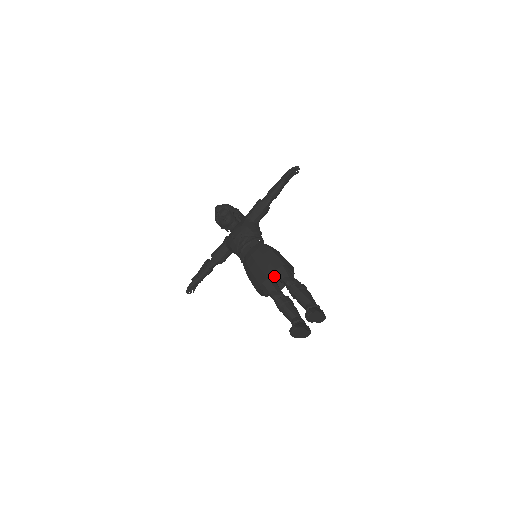
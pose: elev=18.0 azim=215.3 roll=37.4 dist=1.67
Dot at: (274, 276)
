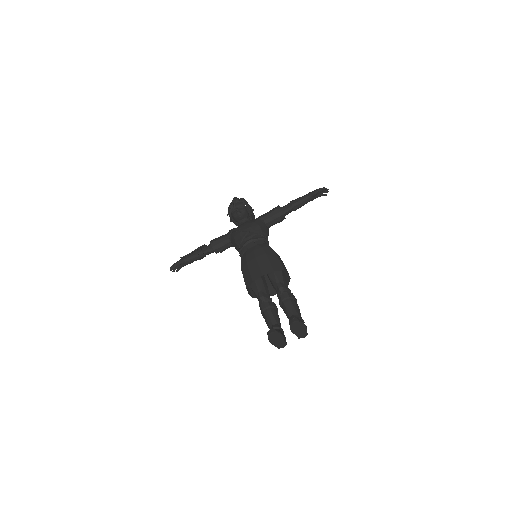
Dot at: (266, 282)
